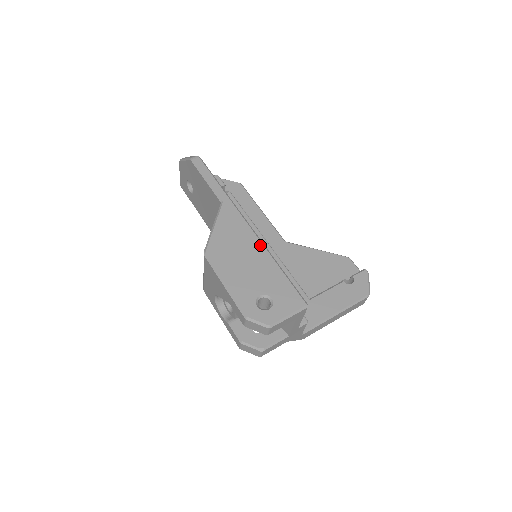
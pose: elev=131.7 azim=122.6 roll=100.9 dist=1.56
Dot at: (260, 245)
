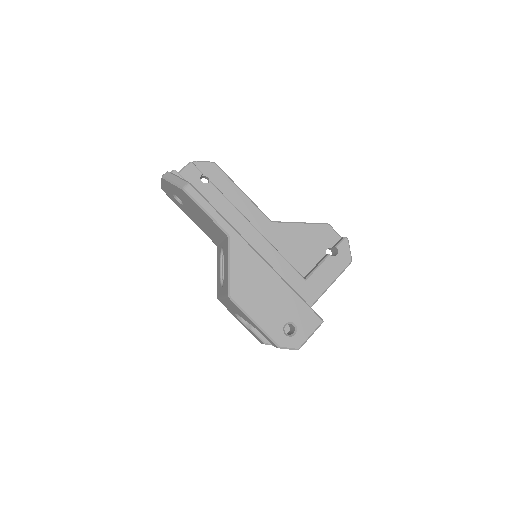
Dot at: (274, 274)
